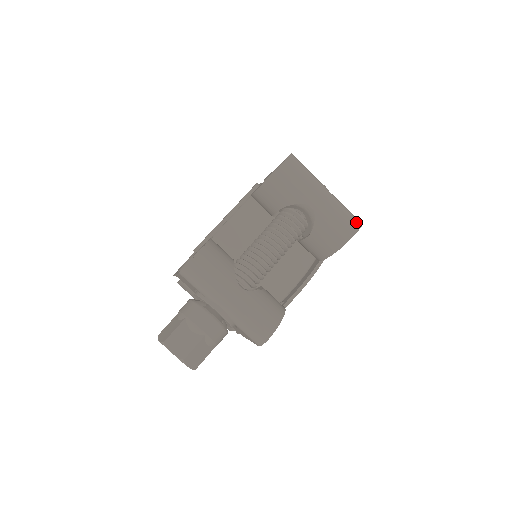
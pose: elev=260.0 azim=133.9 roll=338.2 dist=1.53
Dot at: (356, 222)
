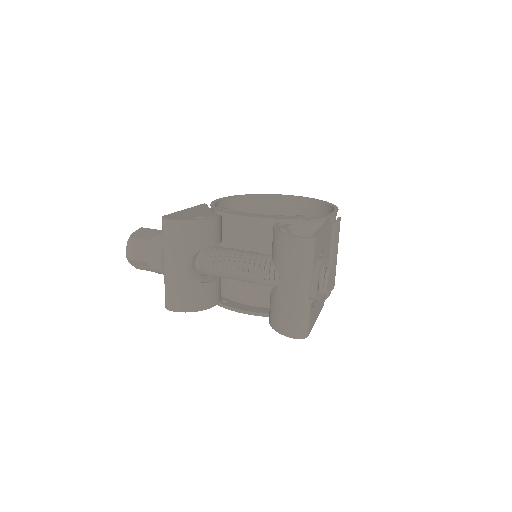
Dot at: (299, 332)
